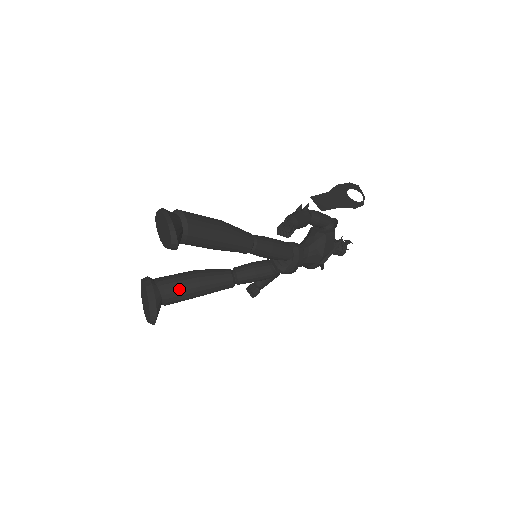
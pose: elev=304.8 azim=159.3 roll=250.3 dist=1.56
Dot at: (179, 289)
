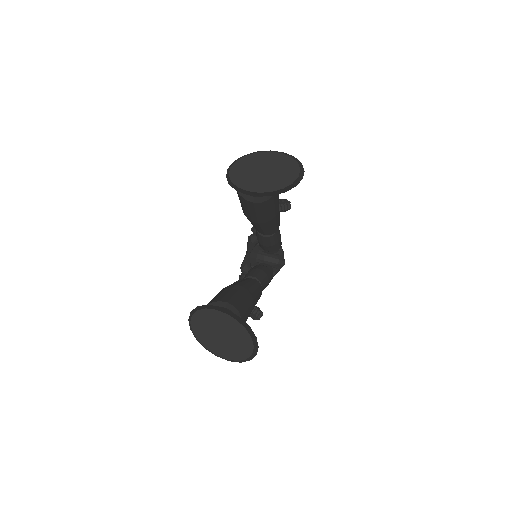
Dot at: (242, 302)
